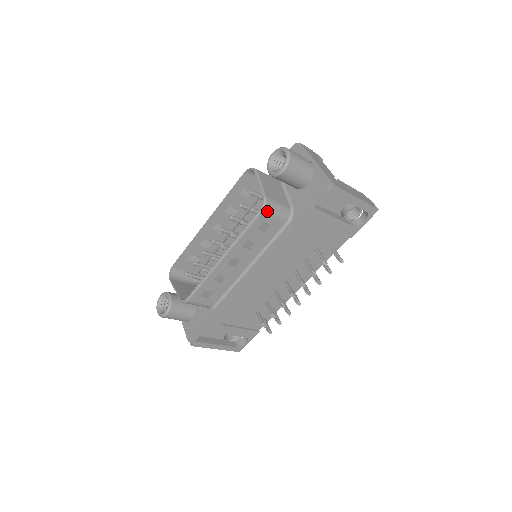
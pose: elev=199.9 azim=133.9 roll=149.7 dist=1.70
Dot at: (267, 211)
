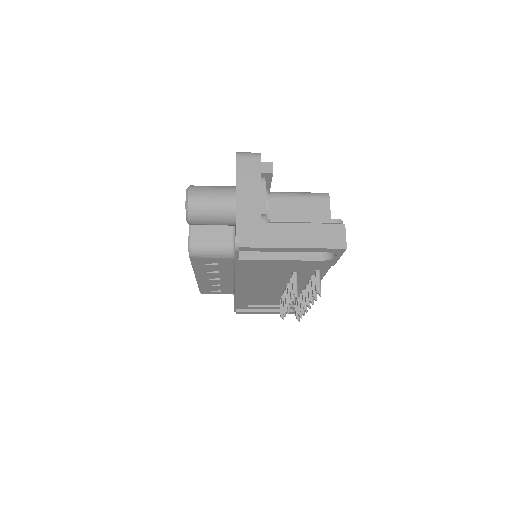
Dot at: (197, 256)
